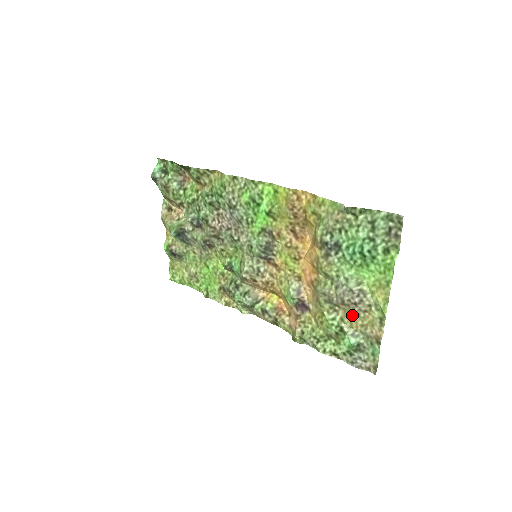
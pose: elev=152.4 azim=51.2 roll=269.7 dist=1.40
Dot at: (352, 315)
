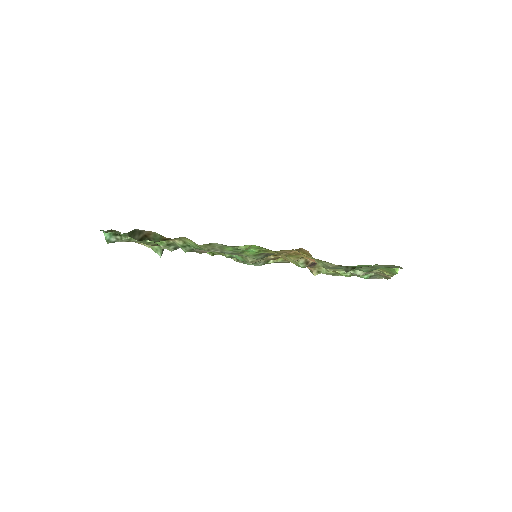
Dot at: occluded
